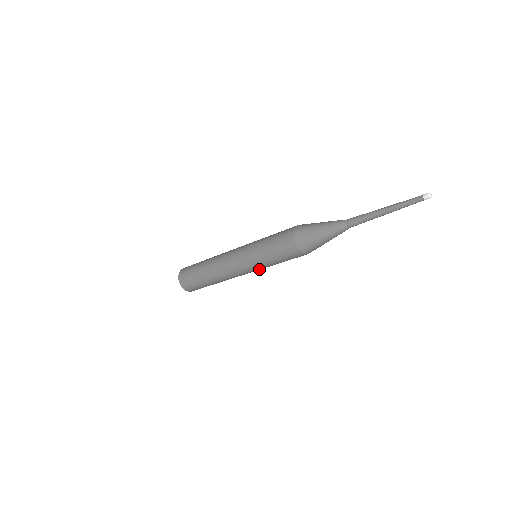
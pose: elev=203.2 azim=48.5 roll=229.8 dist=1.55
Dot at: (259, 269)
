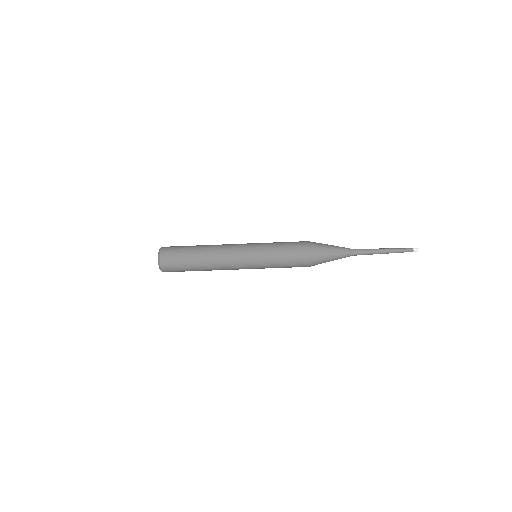
Dot at: (257, 263)
